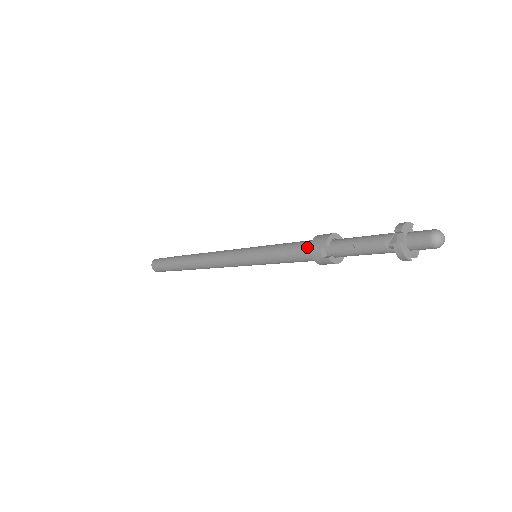
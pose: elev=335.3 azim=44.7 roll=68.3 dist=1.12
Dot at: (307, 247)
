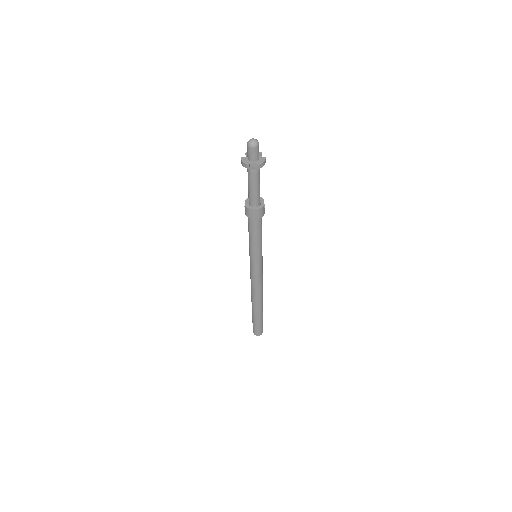
Dot at: occluded
